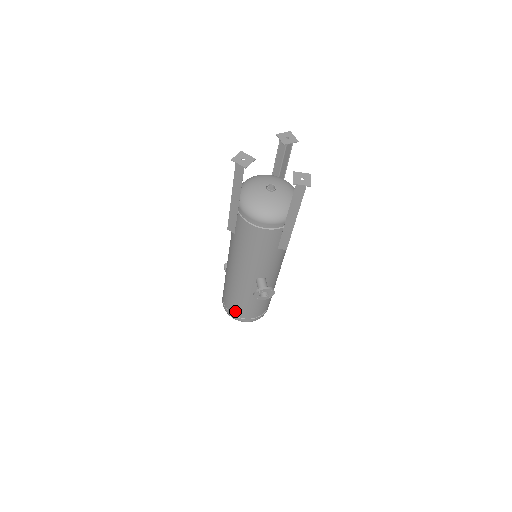
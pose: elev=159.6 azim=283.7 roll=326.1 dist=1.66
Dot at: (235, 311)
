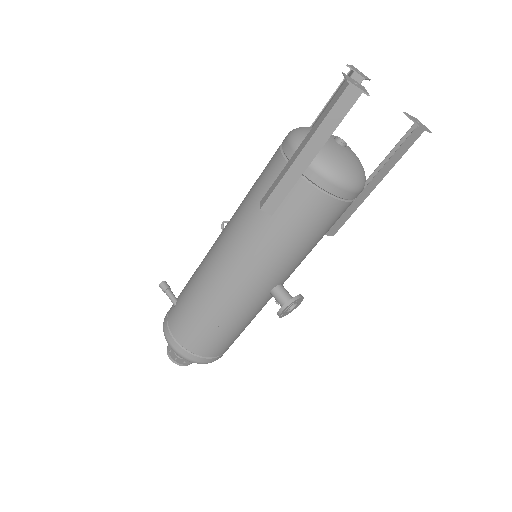
Dot at: (204, 348)
